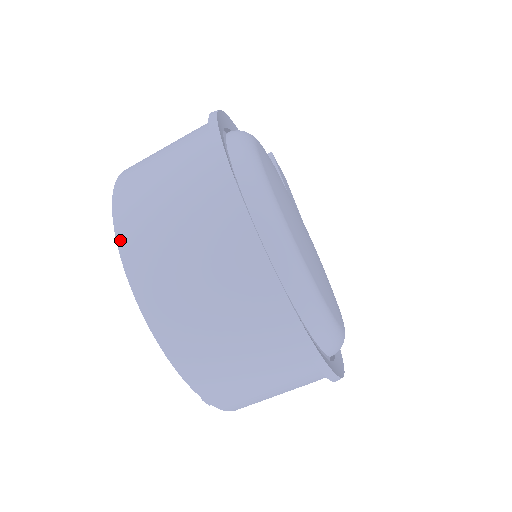
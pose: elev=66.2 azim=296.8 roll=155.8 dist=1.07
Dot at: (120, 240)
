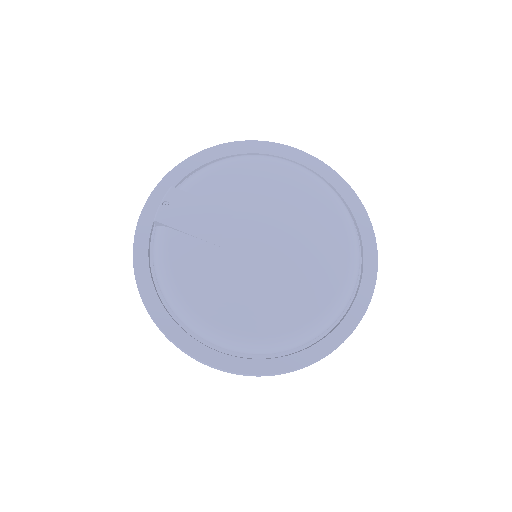
Dot at: occluded
